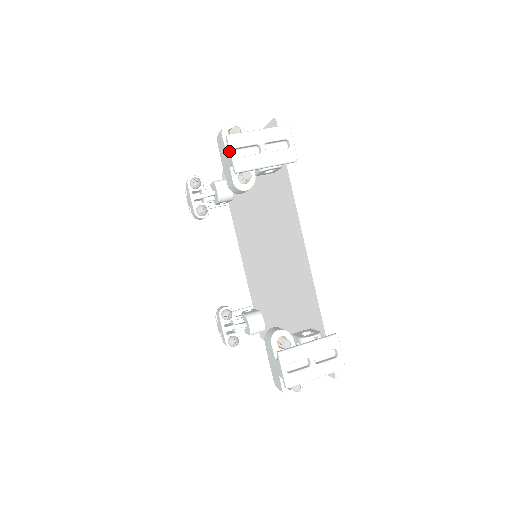
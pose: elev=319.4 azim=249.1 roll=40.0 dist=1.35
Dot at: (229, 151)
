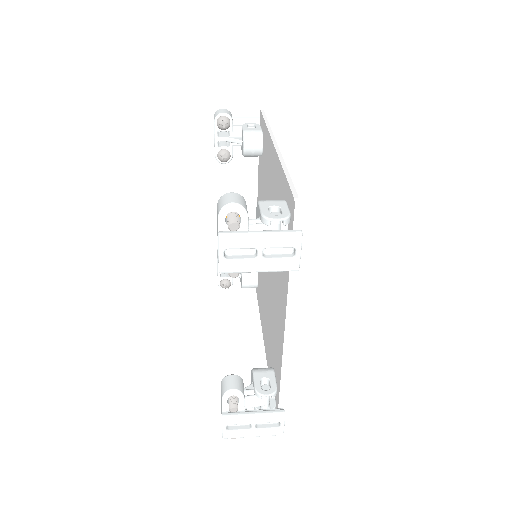
Dot at: (218, 250)
